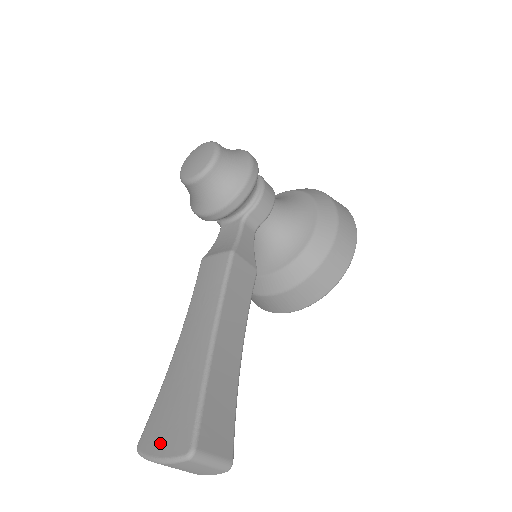
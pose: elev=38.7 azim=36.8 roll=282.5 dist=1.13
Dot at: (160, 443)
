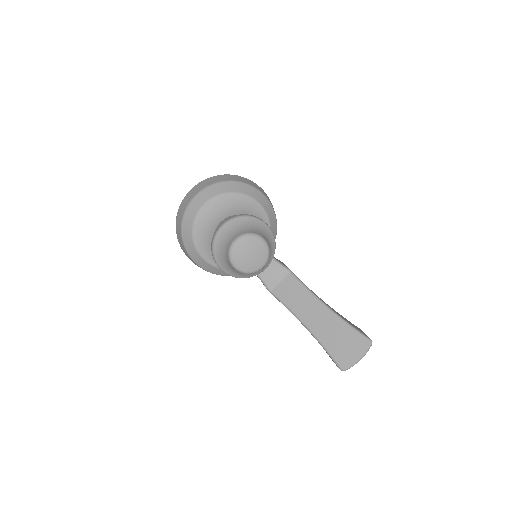
Dot at: (355, 357)
